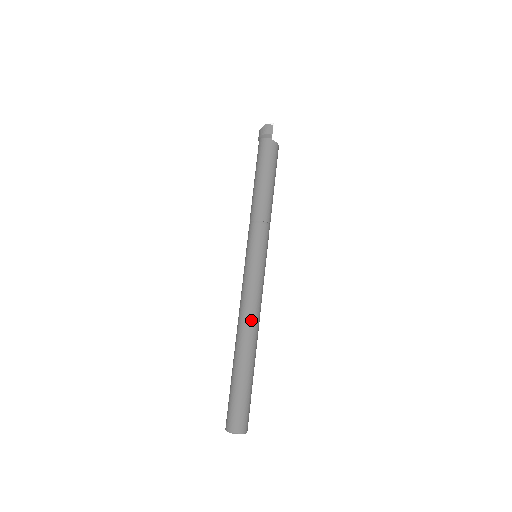
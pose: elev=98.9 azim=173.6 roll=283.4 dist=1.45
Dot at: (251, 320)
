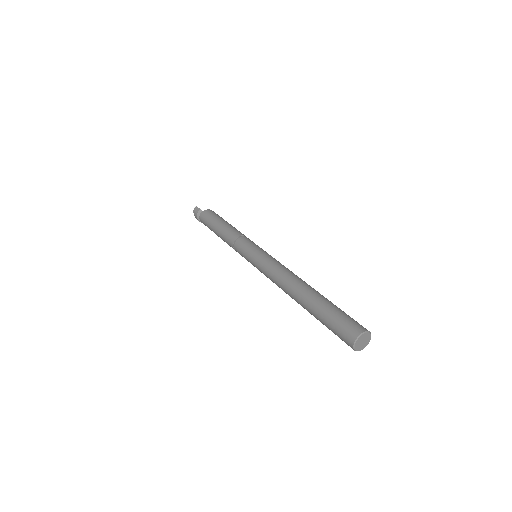
Dot at: (286, 278)
